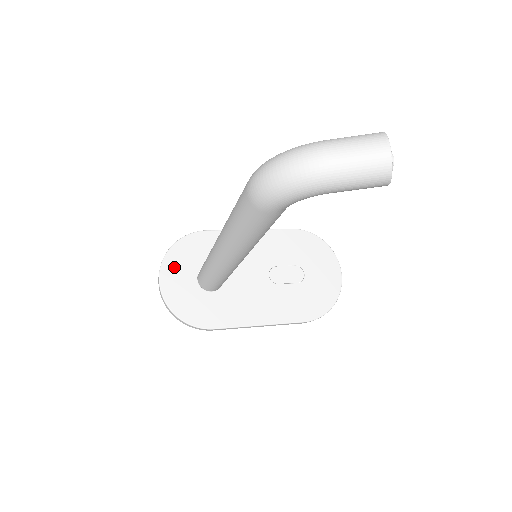
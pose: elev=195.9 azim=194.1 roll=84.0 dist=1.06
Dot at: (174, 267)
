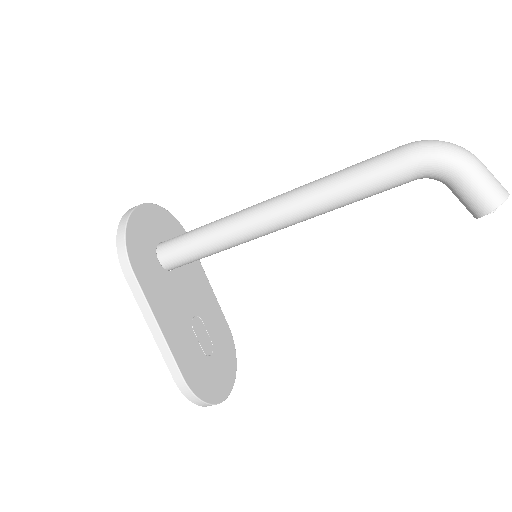
Dot at: (157, 217)
